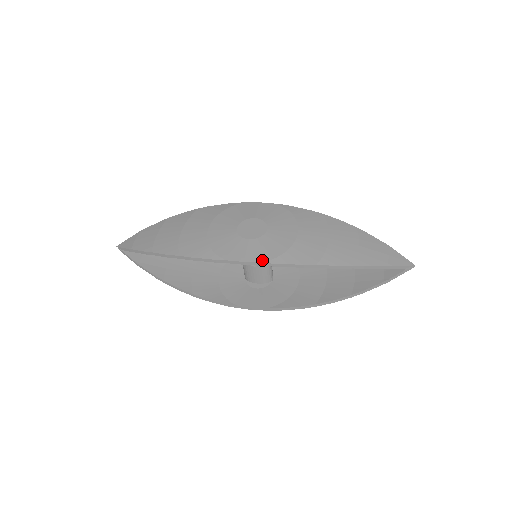
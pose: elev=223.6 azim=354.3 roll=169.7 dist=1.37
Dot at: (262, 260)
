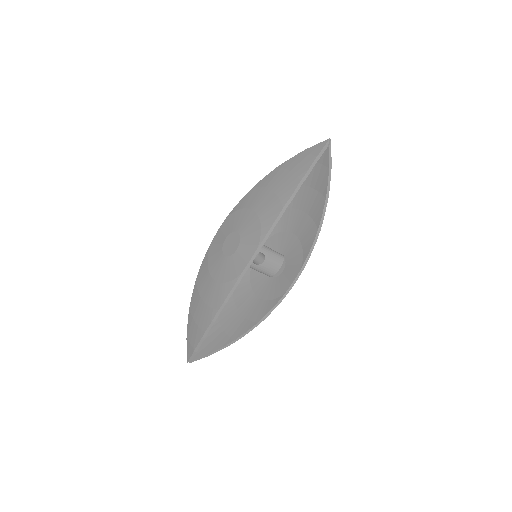
Dot at: (256, 247)
